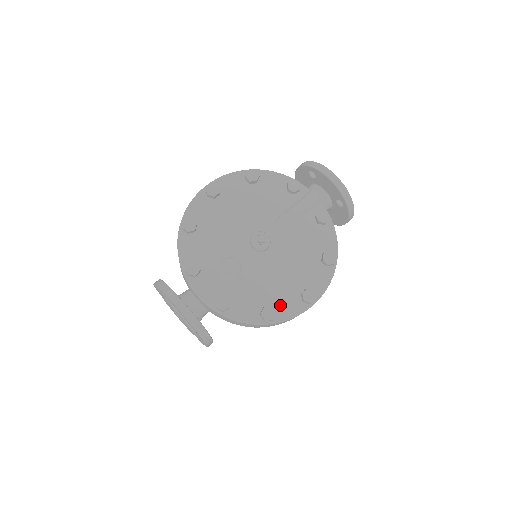
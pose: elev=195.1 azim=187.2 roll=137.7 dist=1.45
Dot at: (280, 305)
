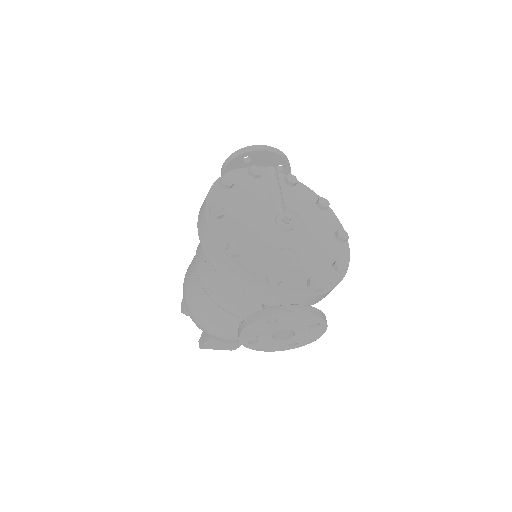
Dot at: (336, 256)
